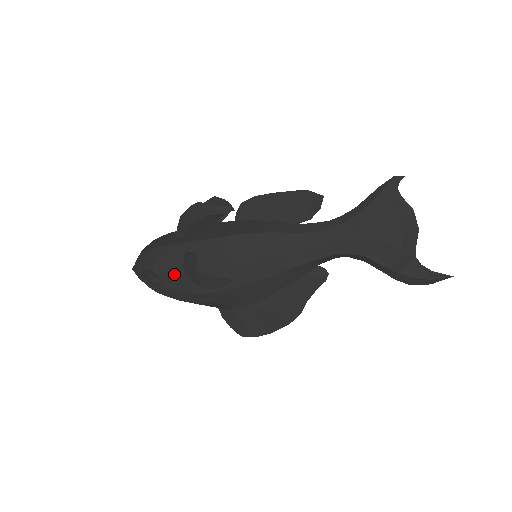
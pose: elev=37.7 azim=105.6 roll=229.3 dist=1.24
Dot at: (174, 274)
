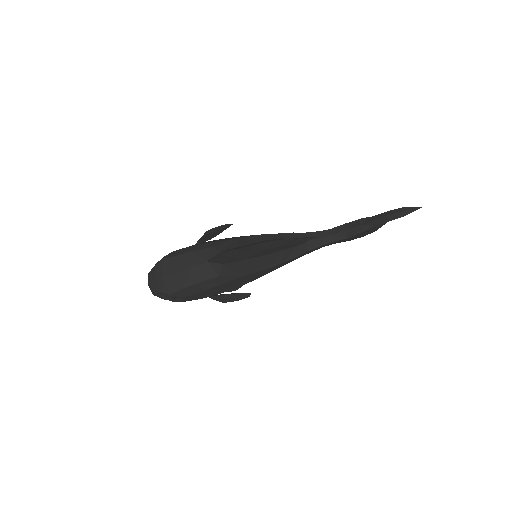
Dot at: occluded
